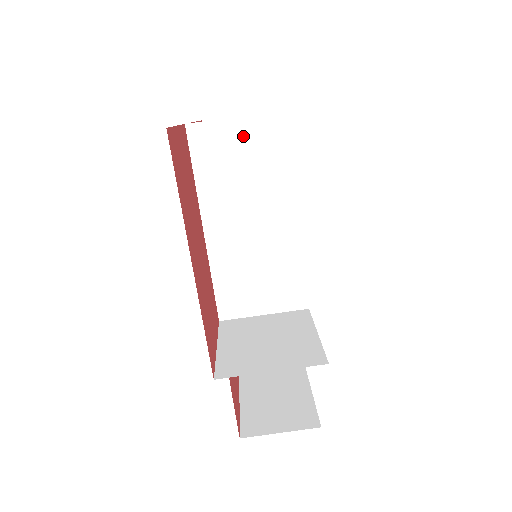
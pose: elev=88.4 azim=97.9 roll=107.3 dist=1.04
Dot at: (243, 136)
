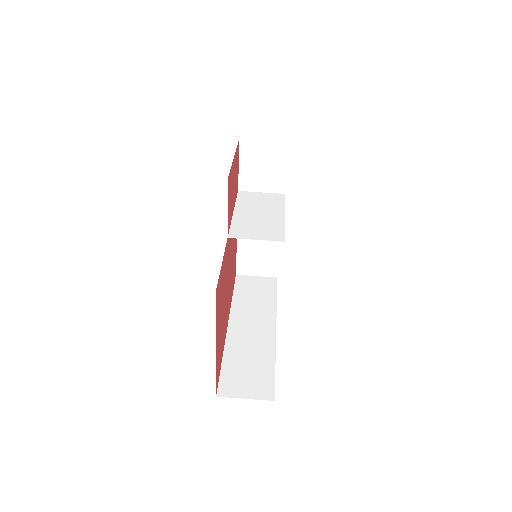
Dot at: (263, 196)
